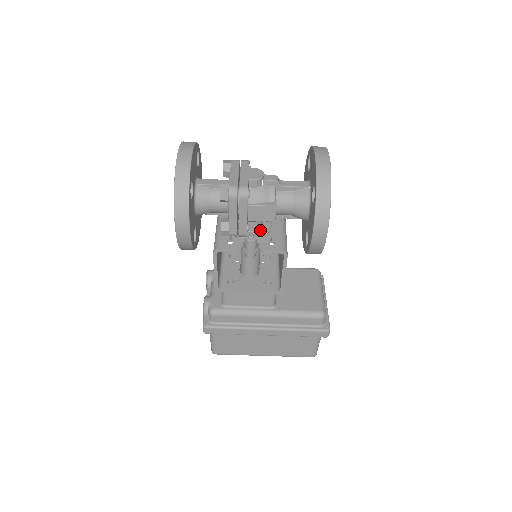
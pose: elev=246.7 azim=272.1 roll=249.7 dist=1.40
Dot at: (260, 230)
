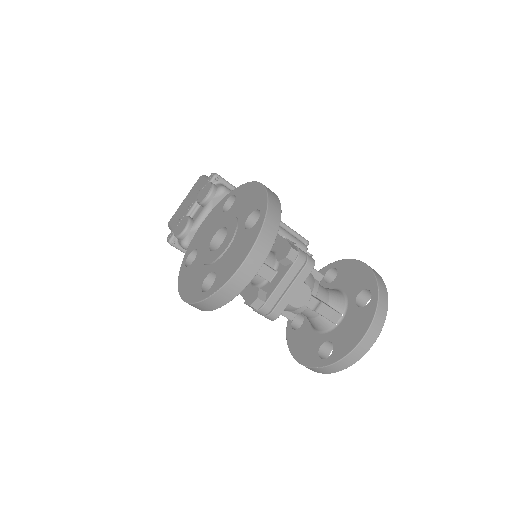
Dot at: occluded
